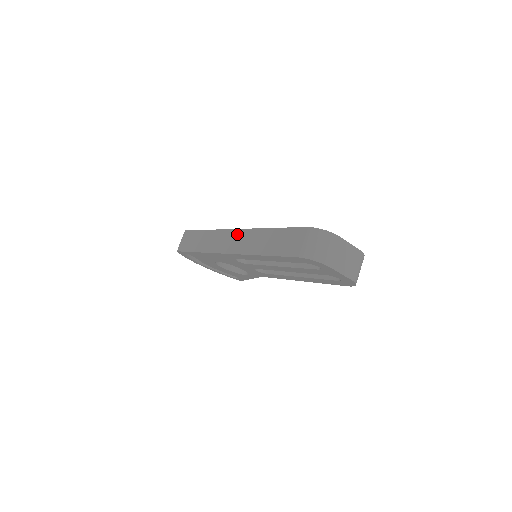
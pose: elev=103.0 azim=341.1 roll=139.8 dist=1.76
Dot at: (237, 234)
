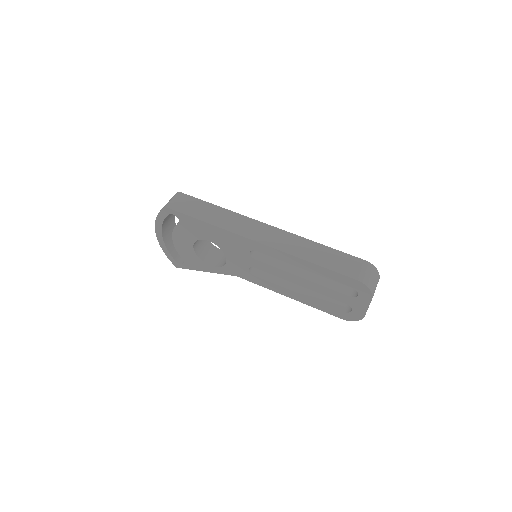
Dot at: (271, 230)
